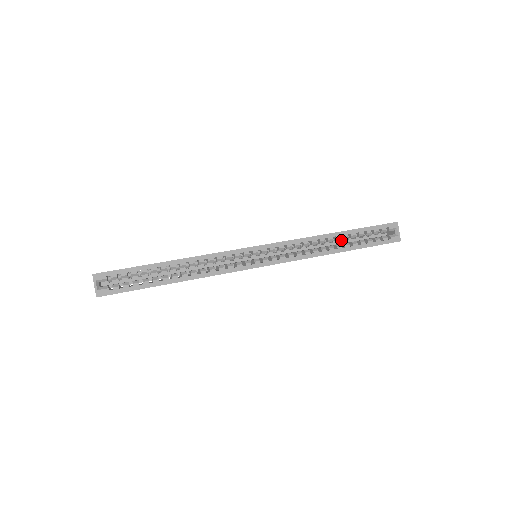
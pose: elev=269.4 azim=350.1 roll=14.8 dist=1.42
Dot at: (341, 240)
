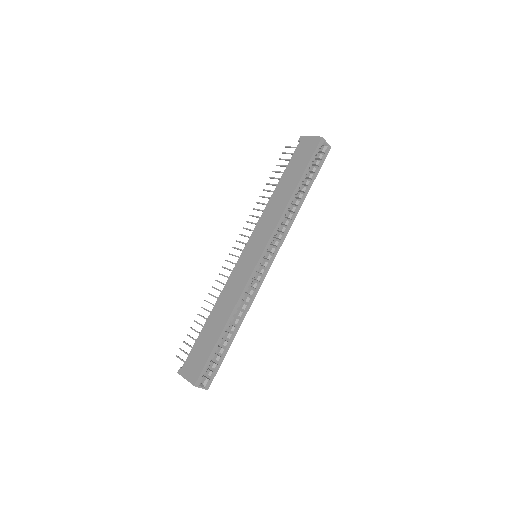
Dot at: occluded
